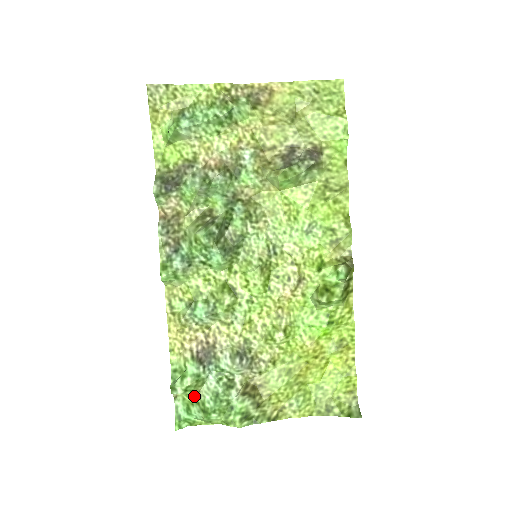
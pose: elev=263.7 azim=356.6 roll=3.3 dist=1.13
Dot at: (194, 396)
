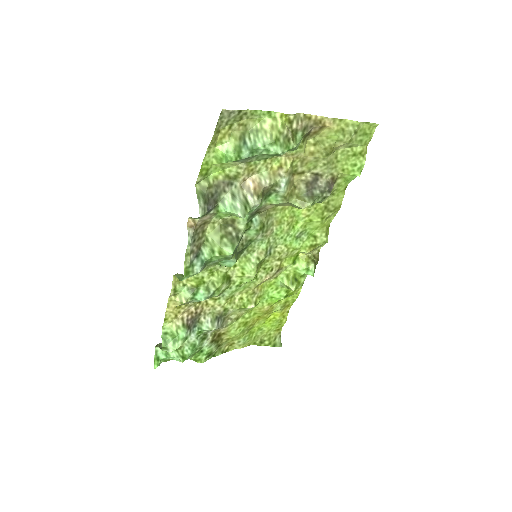
Dot at: occluded
